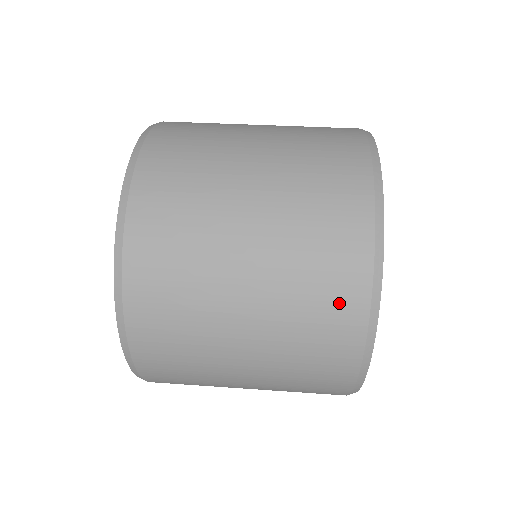
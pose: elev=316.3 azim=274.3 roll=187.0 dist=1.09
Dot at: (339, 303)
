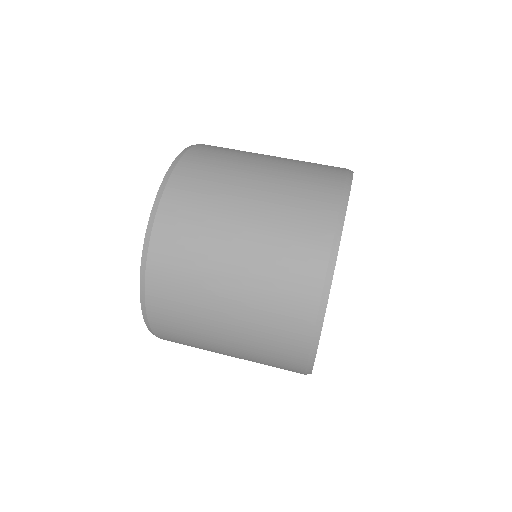
Dot at: (286, 363)
